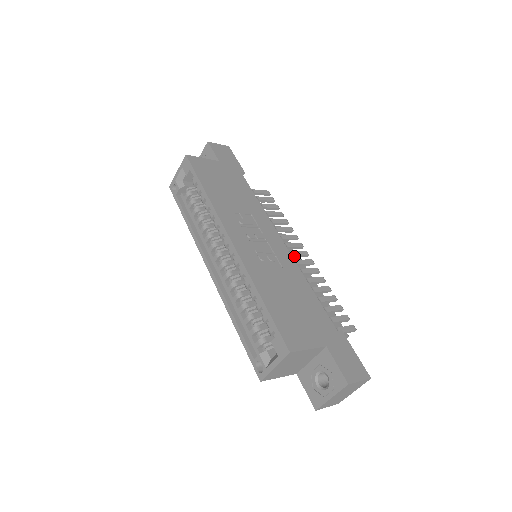
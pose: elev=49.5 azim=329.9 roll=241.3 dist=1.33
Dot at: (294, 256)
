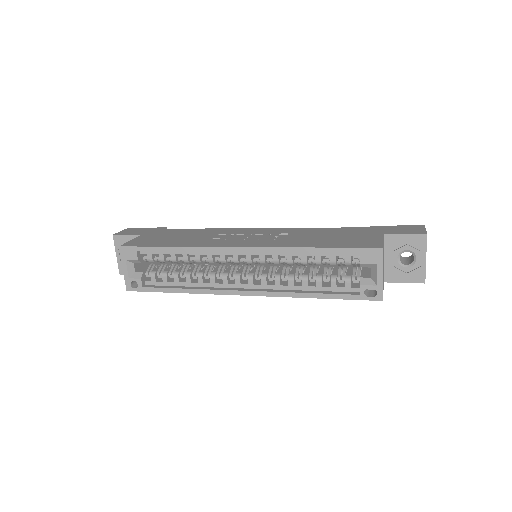
Dot at: occluded
